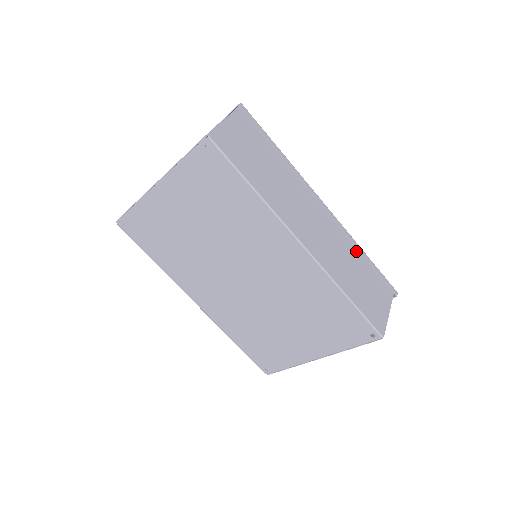
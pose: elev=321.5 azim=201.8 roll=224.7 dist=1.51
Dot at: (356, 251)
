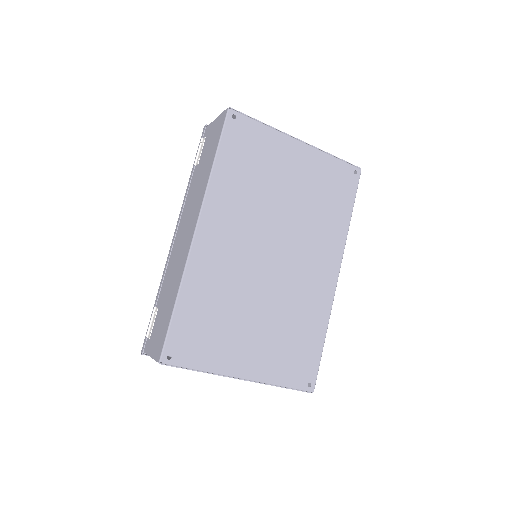
Dot at: occluded
